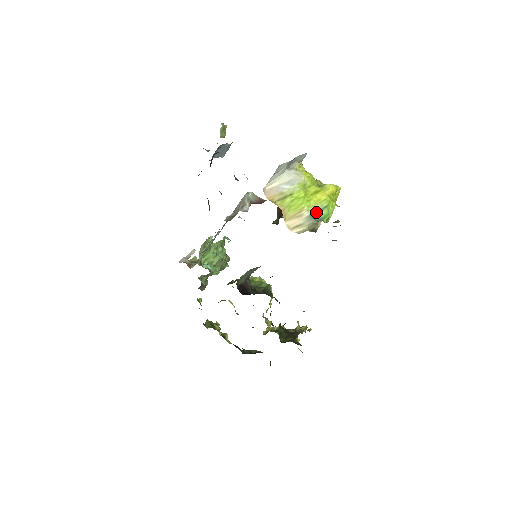
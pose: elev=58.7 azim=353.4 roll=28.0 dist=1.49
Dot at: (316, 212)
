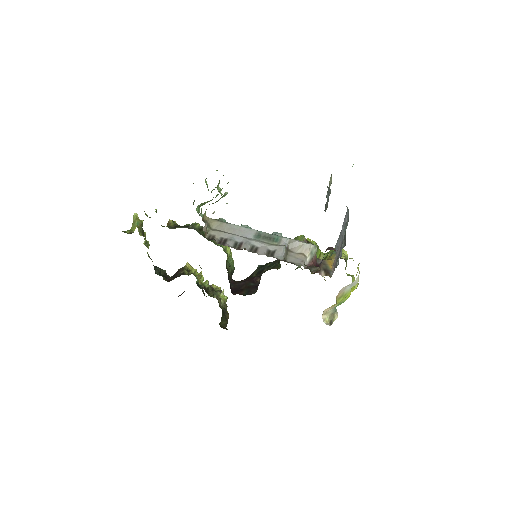
Dot at: (339, 304)
